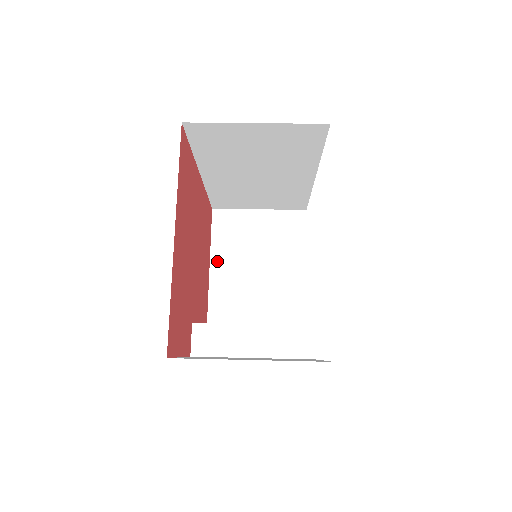
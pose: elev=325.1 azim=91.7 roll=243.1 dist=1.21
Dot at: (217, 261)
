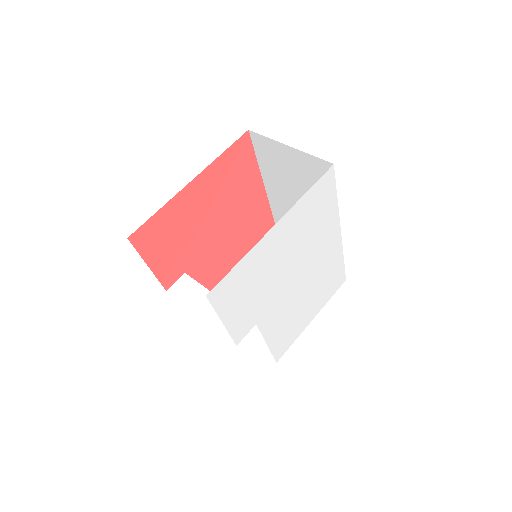
Dot at: occluded
